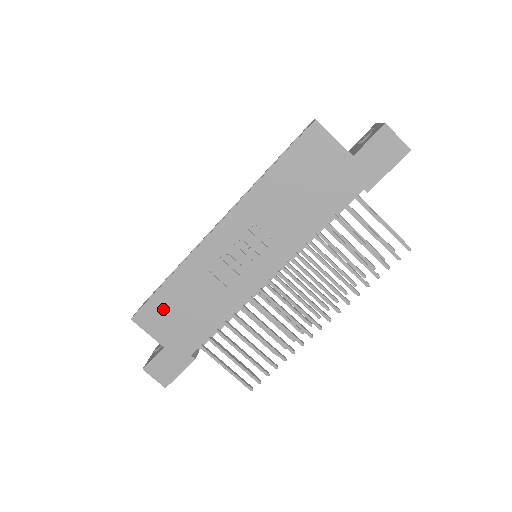
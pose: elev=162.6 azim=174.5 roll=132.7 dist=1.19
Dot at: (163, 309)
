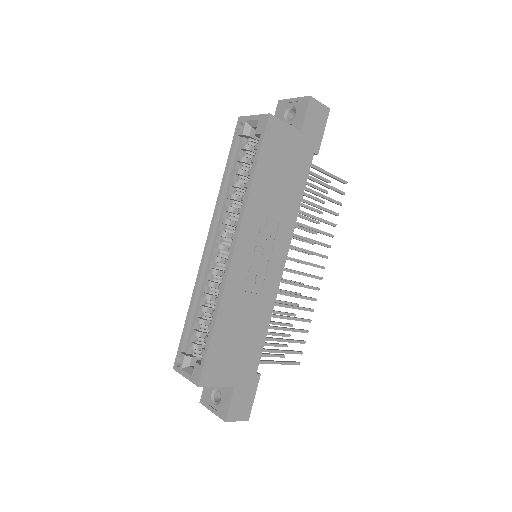
Dot at: (221, 354)
